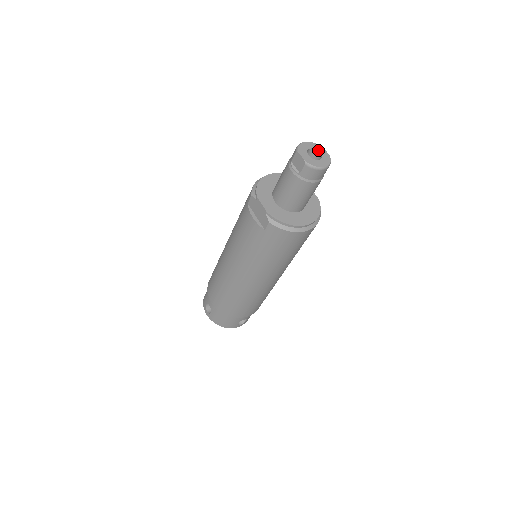
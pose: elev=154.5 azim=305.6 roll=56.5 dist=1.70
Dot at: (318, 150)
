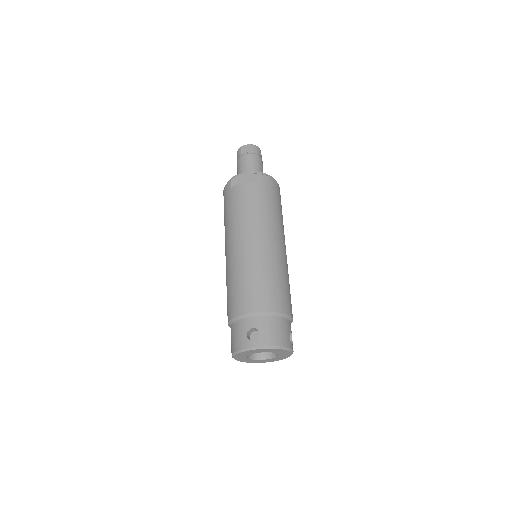
Dot at: occluded
